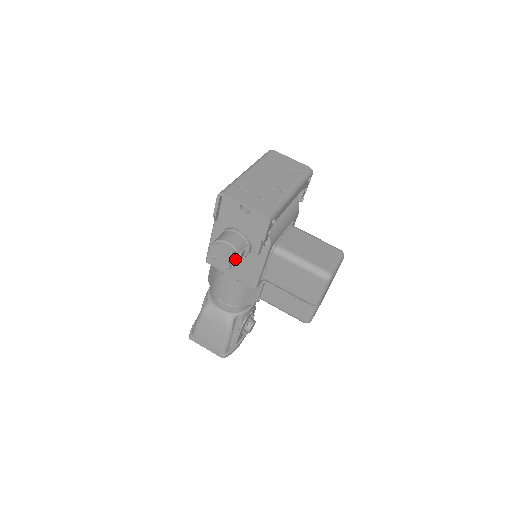
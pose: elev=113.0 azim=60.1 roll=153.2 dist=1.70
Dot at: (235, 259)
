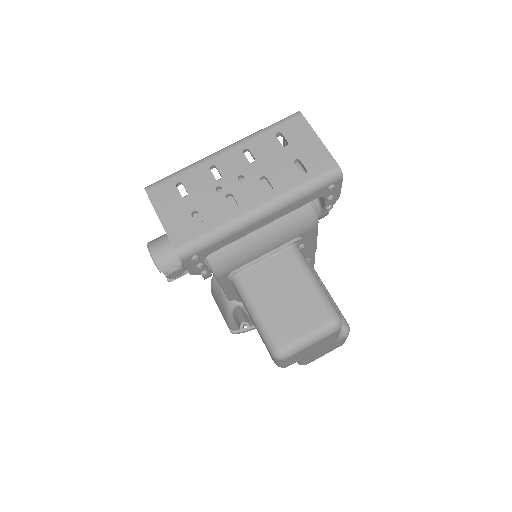
Dot at: (167, 275)
